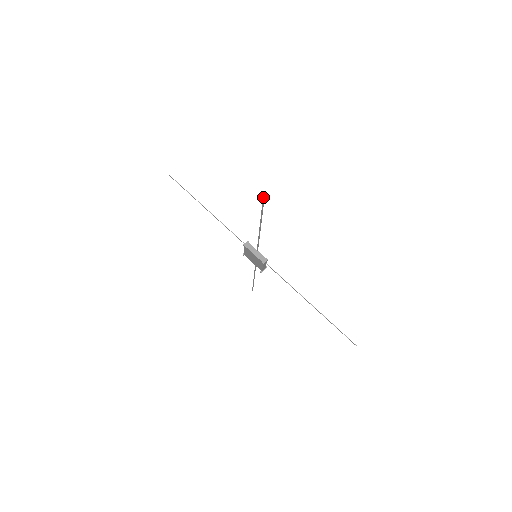
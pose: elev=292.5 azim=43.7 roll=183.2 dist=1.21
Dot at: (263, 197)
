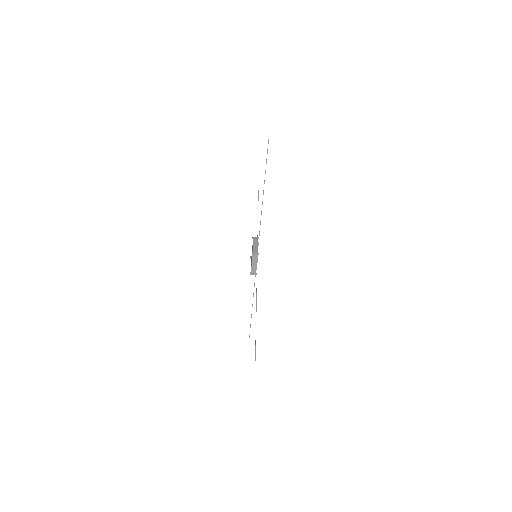
Dot at: (255, 353)
